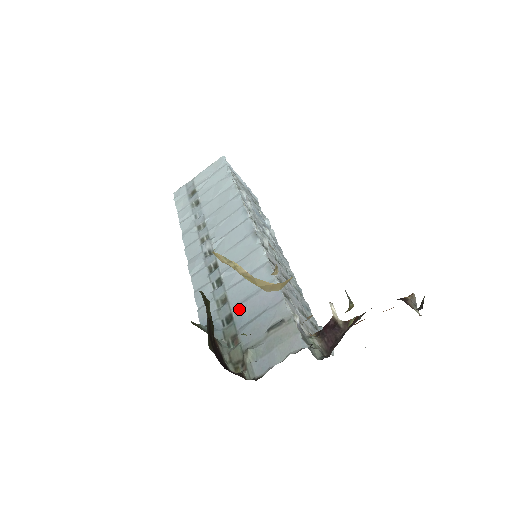
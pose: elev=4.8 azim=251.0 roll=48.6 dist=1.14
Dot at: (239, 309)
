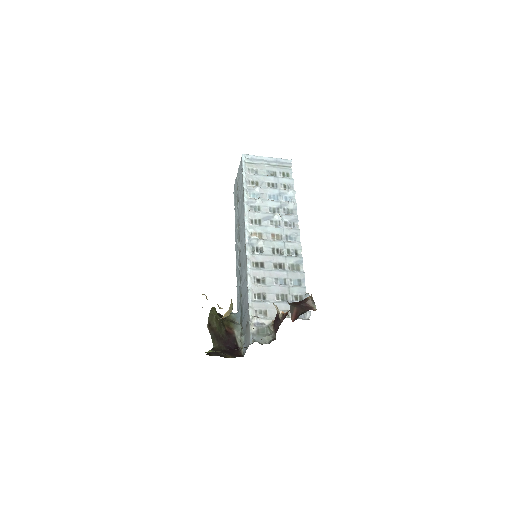
Dot at: (242, 305)
